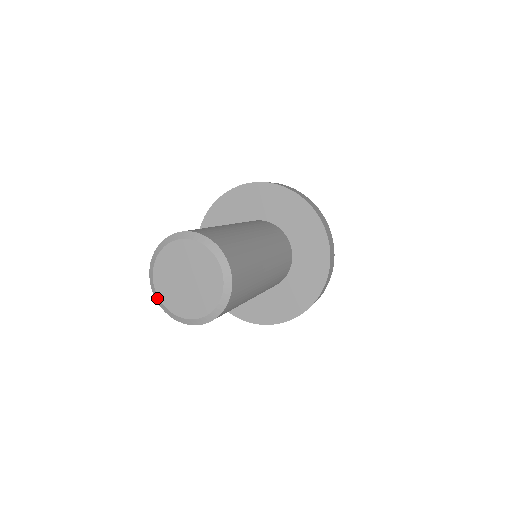
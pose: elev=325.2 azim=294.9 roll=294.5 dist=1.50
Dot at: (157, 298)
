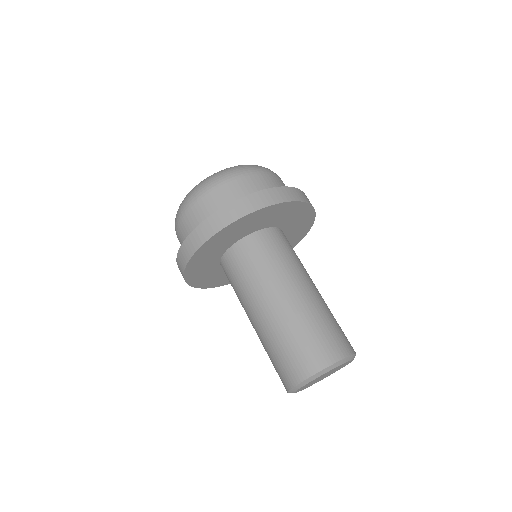
Dot at: occluded
